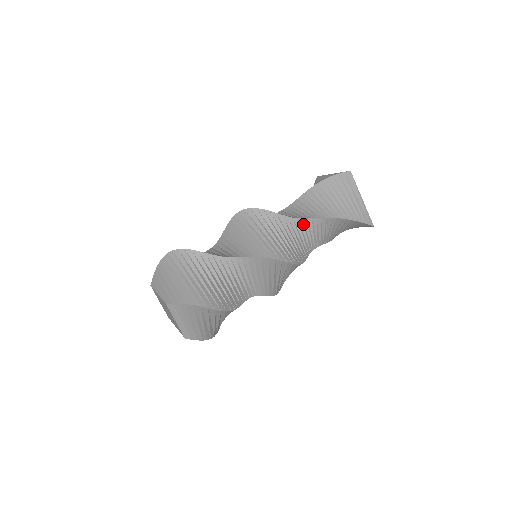
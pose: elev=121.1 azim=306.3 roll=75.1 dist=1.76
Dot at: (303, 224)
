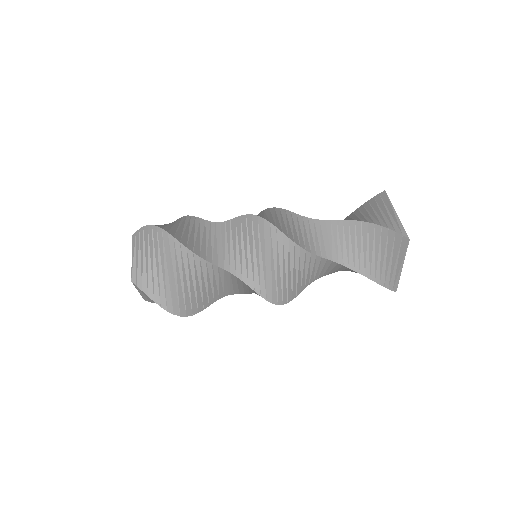
Dot at: (320, 261)
